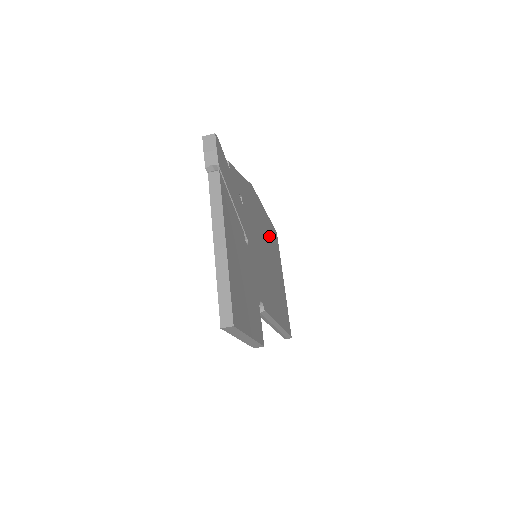
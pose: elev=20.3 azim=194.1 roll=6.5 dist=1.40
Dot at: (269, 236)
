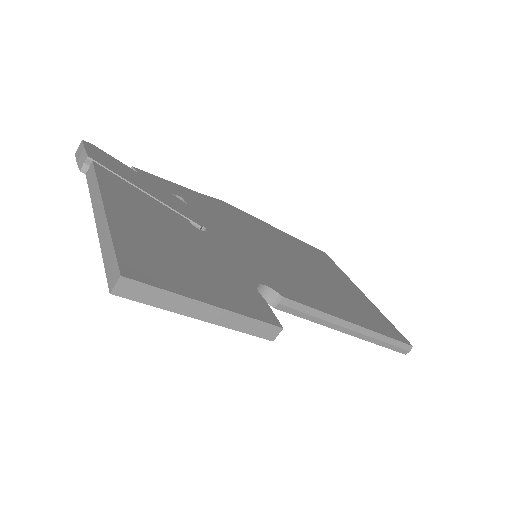
Dot at: (295, 248)
